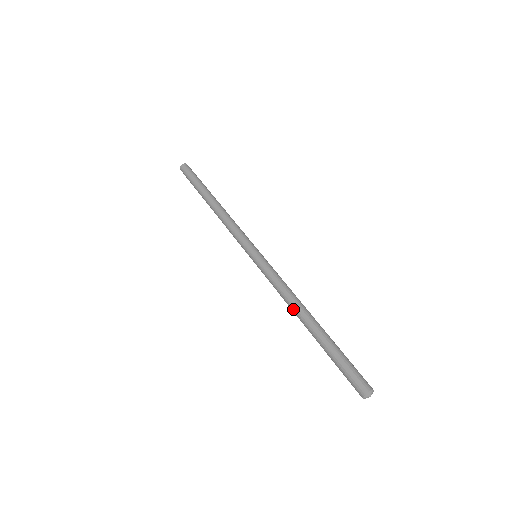
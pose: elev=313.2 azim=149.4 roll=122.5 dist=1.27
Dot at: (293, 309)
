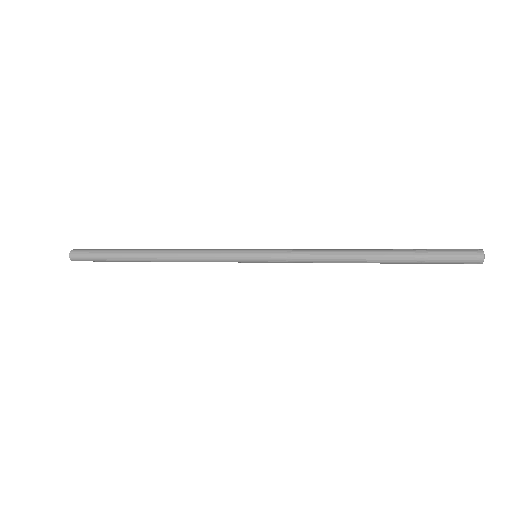
Dot at: (347, 260)
